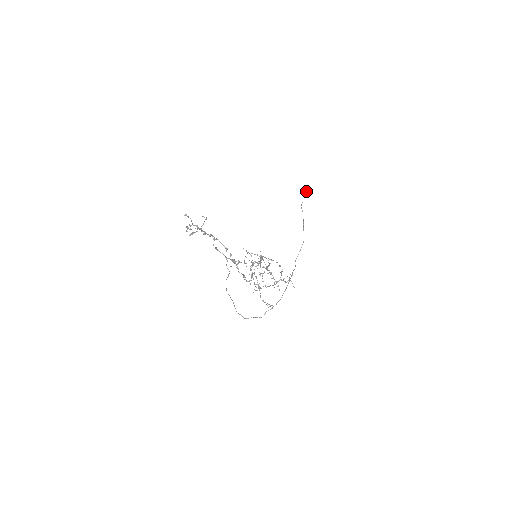
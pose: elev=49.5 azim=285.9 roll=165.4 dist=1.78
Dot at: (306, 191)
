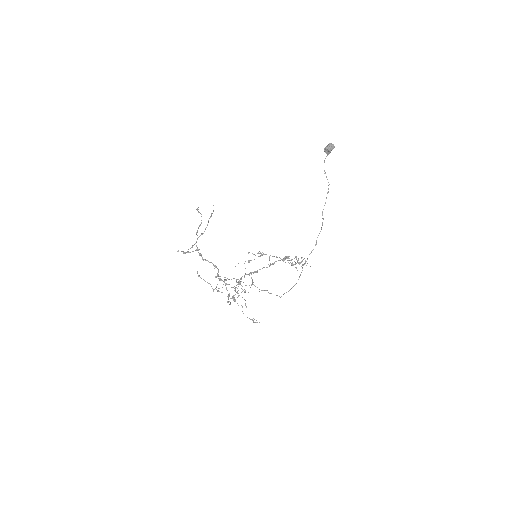
Dot at: (326, 149)
